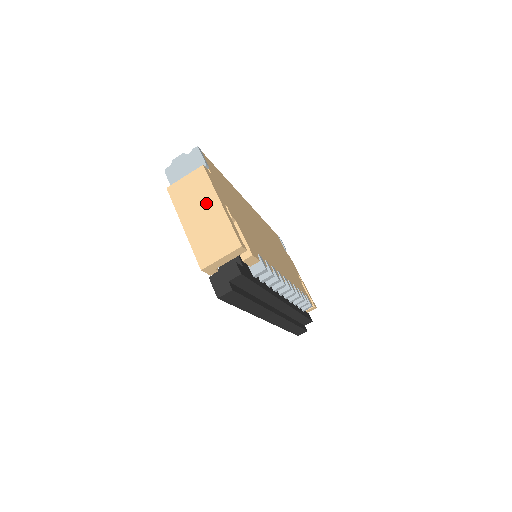
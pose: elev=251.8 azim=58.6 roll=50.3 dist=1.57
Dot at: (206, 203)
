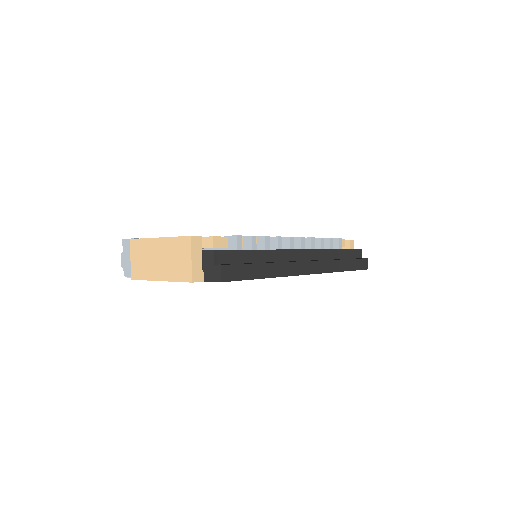
Dot at: (153, 251)
